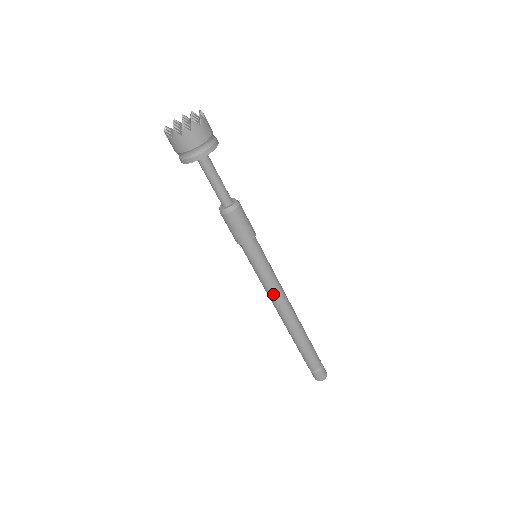
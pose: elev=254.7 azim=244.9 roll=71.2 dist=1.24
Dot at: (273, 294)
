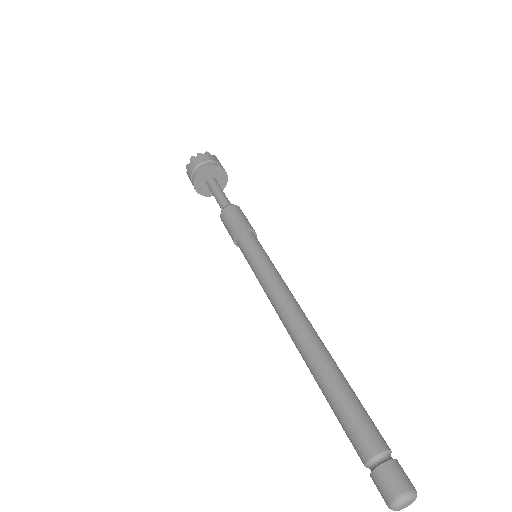
Dot at: (275, 289)
